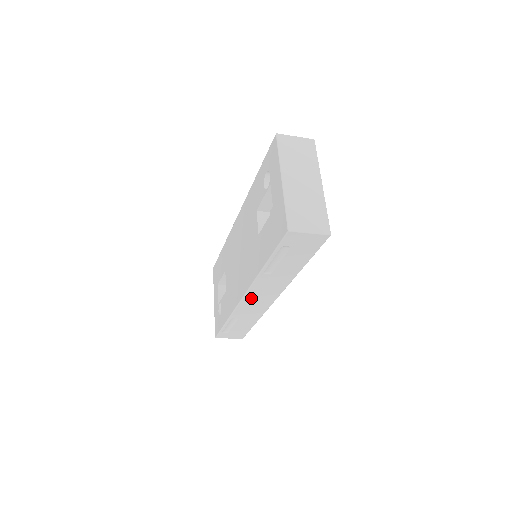
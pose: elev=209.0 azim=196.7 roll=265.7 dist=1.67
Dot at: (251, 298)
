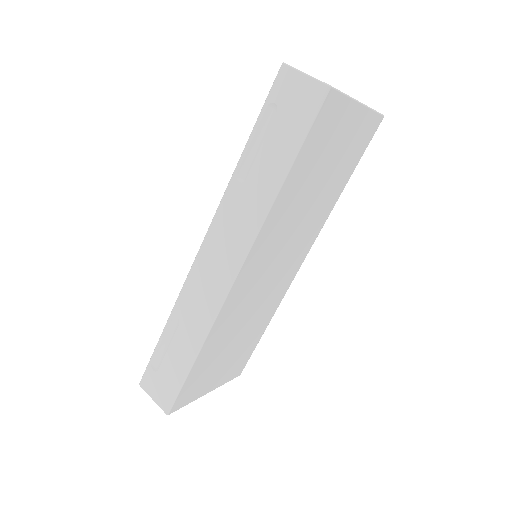
Dot at: (208, 256)
